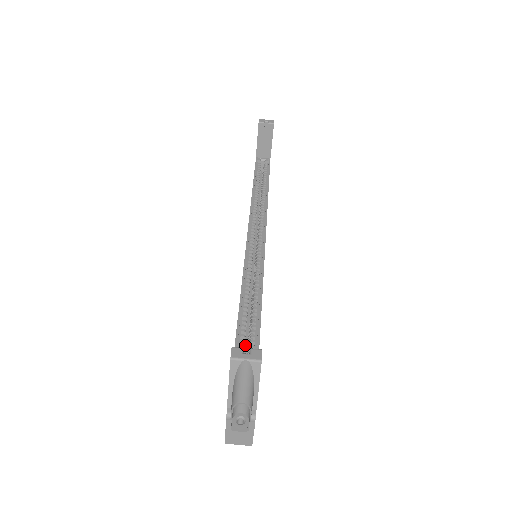
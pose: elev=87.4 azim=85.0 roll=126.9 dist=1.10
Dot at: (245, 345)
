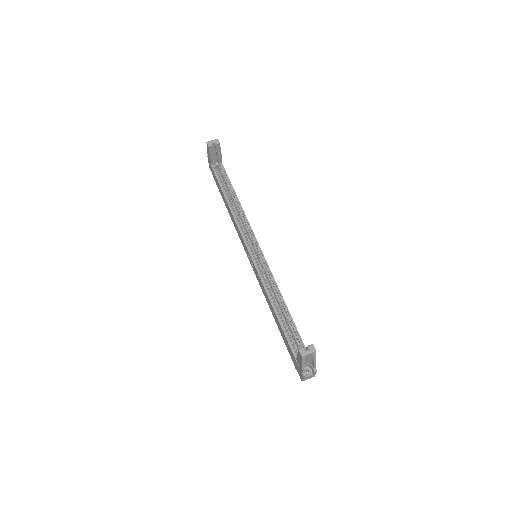
Dot at: occluded
